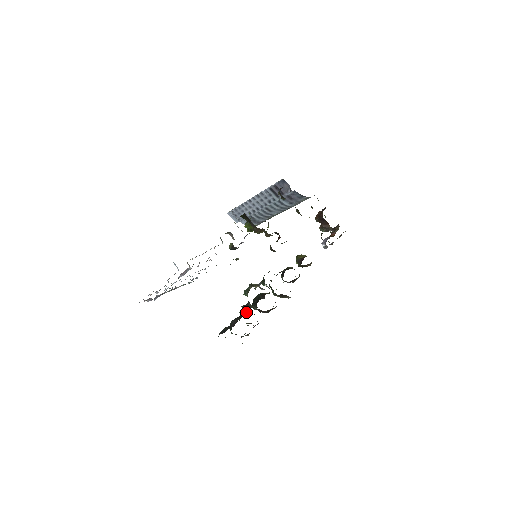
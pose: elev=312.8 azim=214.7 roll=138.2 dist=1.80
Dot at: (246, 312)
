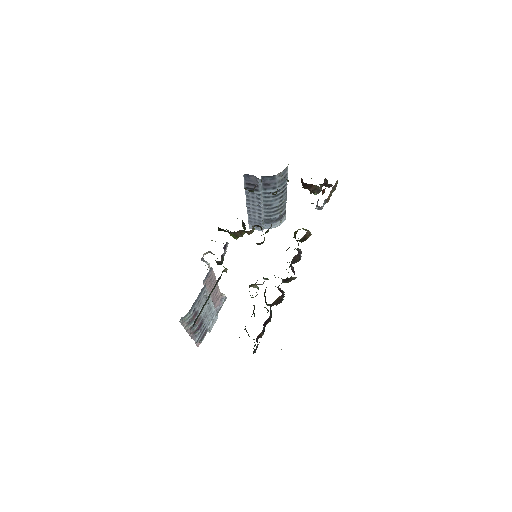
Dot at: (252, 314)
